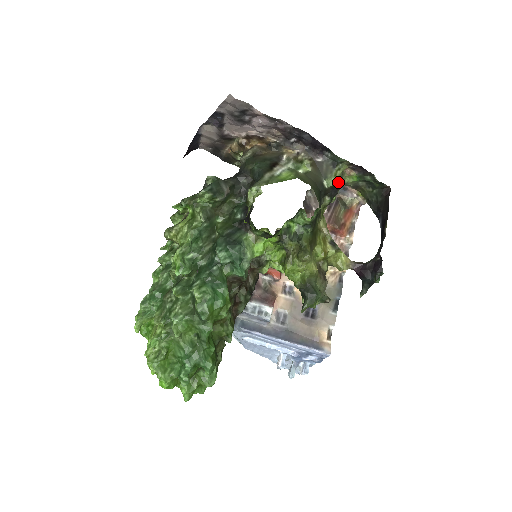
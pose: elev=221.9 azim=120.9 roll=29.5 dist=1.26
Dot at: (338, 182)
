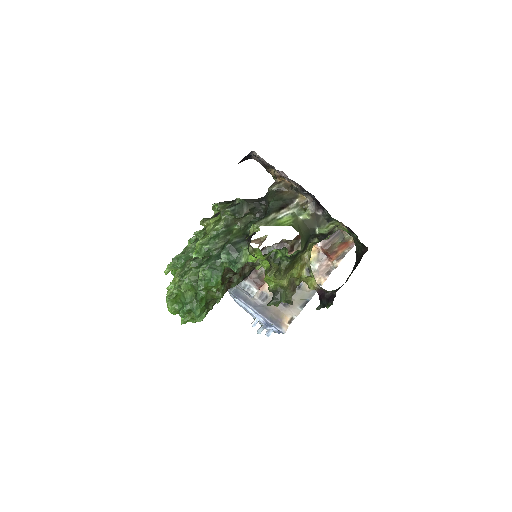
Dot at: (328, 232)
